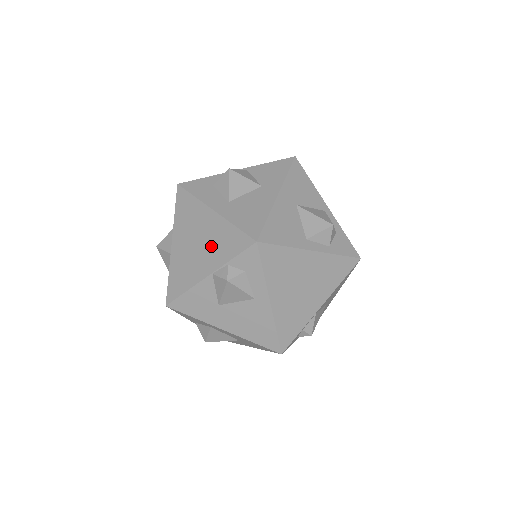
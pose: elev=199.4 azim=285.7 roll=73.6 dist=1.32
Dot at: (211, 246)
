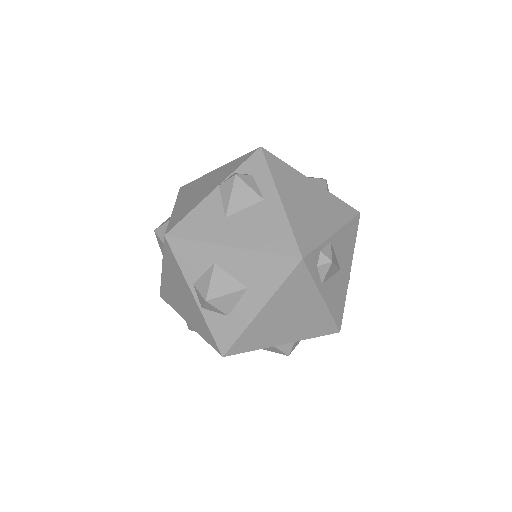
Dot at: (216, 179)
